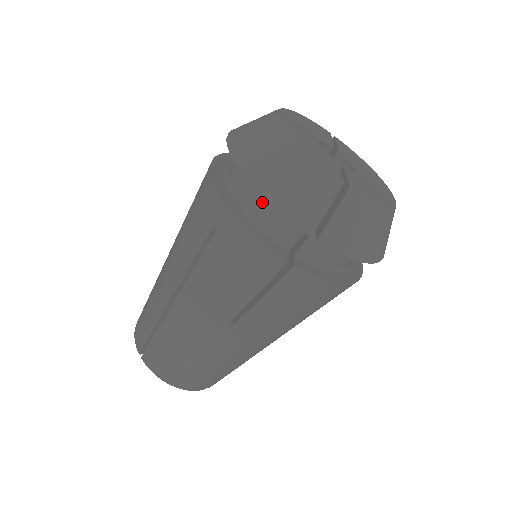
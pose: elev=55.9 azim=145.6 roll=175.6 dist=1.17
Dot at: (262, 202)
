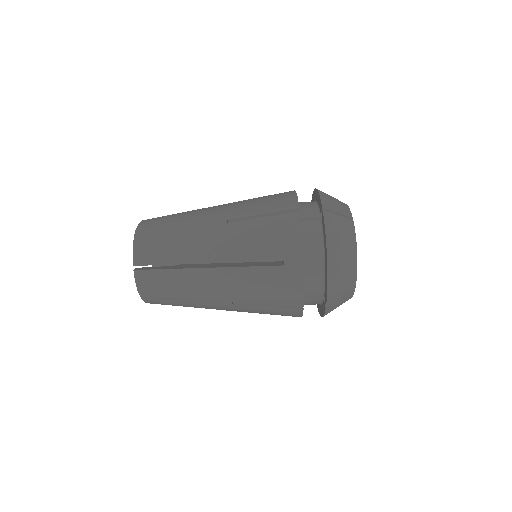
Dot at: (317, 269)
